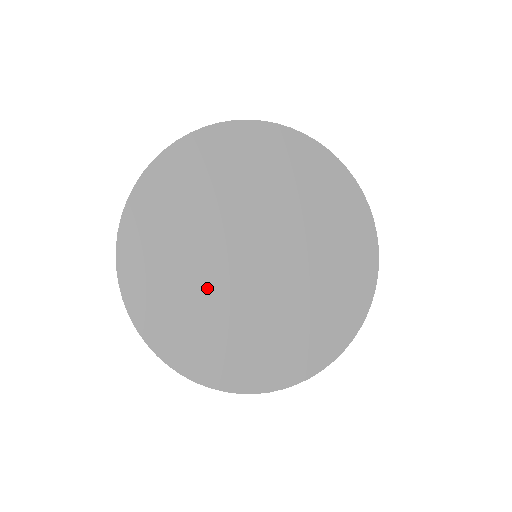
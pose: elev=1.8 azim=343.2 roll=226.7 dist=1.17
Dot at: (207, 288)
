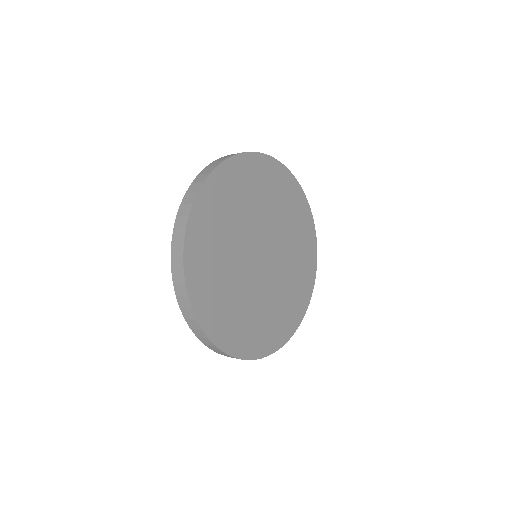
Dot at: (249, 299)
